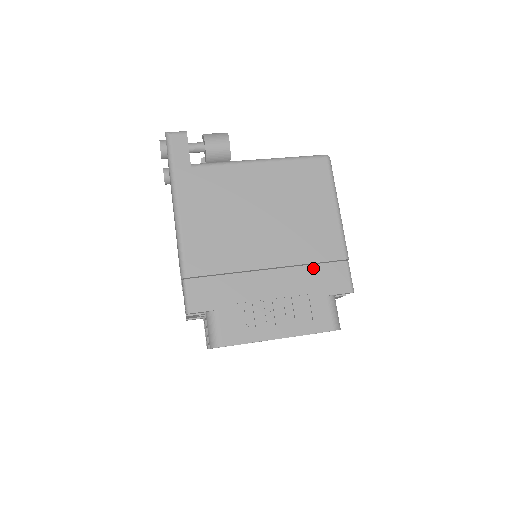
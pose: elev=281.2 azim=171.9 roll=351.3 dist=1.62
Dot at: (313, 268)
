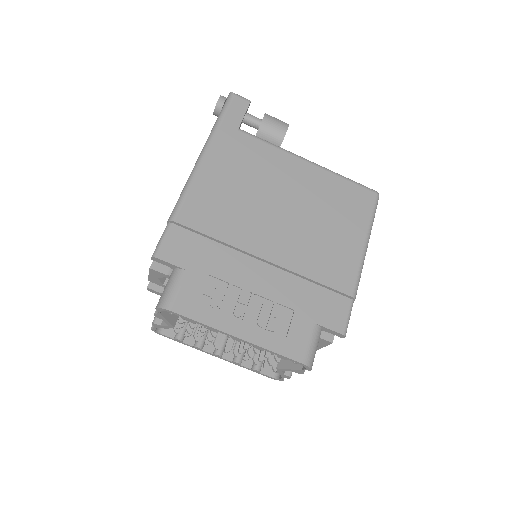
Dot at: (312, 286)
